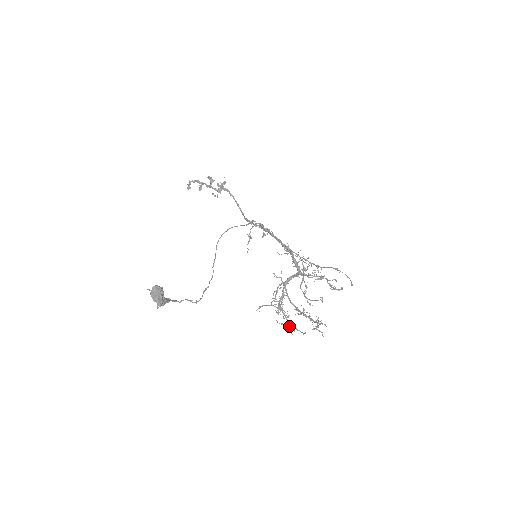
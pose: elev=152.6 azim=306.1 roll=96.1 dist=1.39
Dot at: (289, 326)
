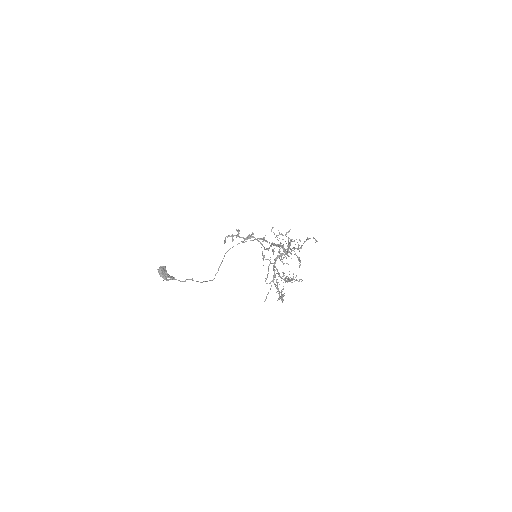
Dot at: (281, 295)
